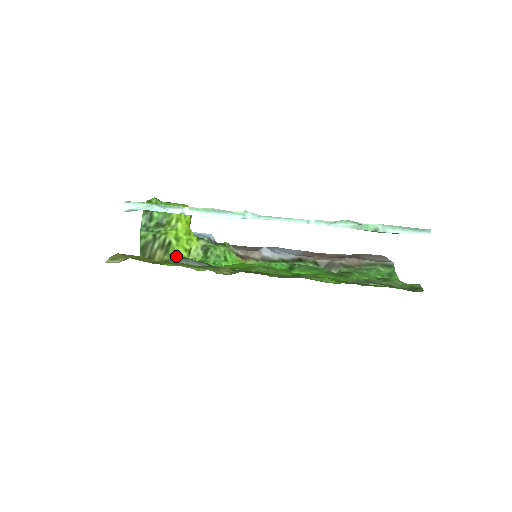
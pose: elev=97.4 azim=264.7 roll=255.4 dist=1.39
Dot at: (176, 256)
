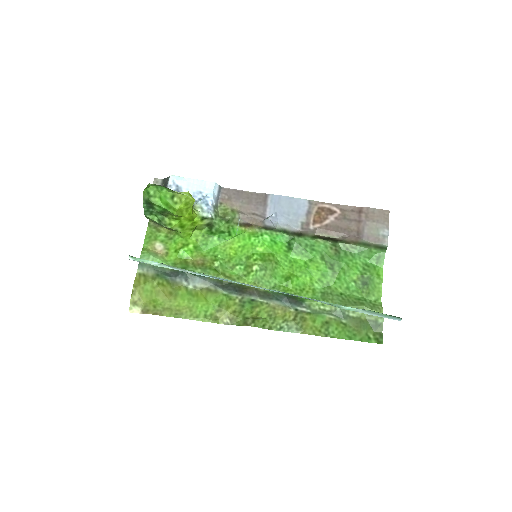
Dot at: (184, 273)
